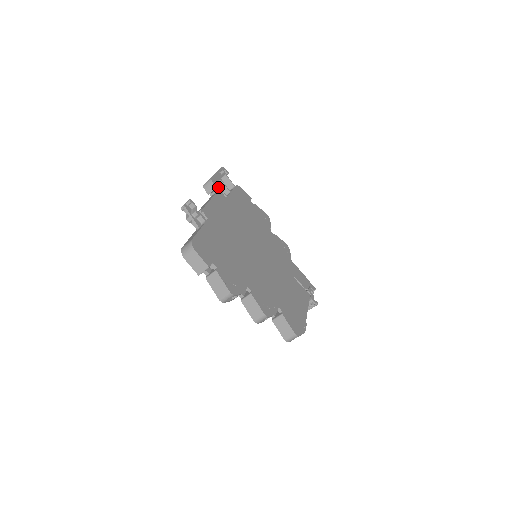
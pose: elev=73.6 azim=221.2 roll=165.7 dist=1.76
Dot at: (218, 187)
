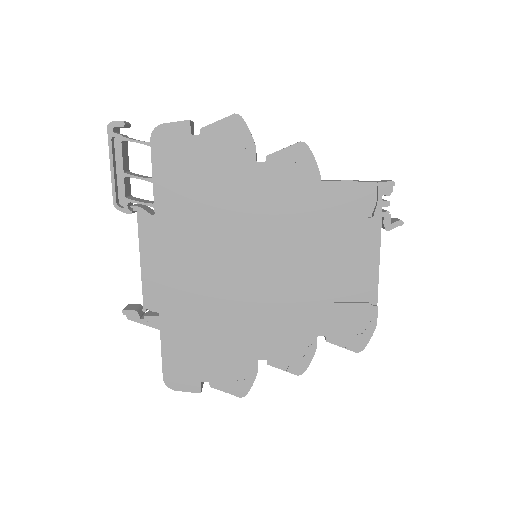
Dot at: occluded
